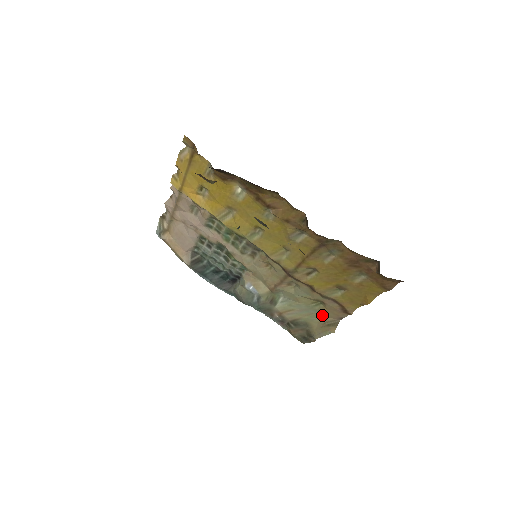
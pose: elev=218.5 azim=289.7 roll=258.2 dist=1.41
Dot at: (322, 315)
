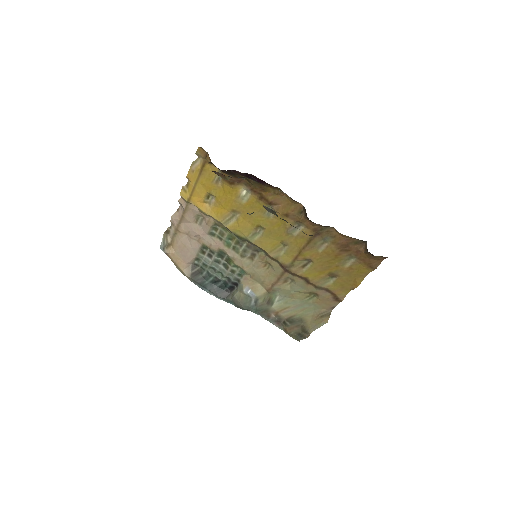
Dot at: (315, 308)
